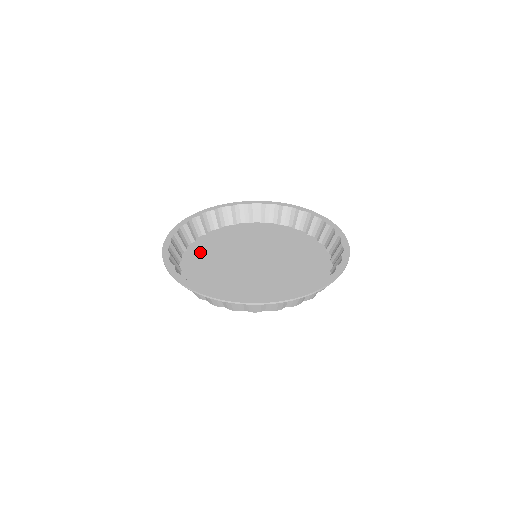
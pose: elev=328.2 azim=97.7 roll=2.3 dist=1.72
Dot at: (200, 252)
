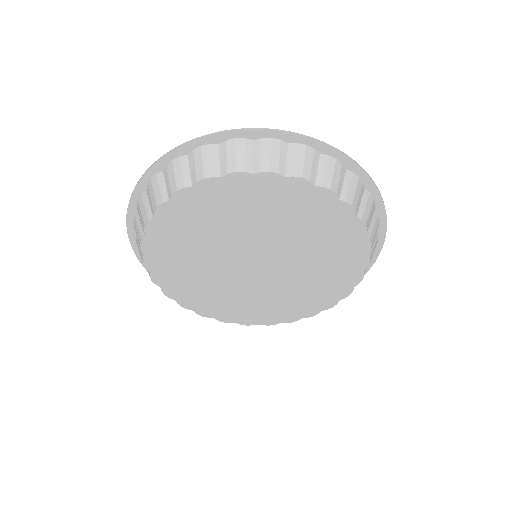
Dot at: (171, 268)
